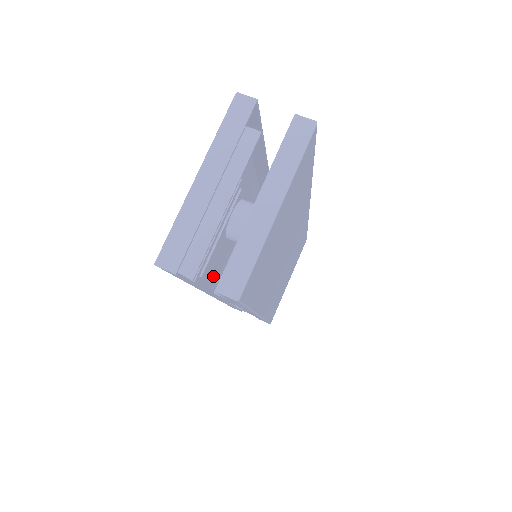
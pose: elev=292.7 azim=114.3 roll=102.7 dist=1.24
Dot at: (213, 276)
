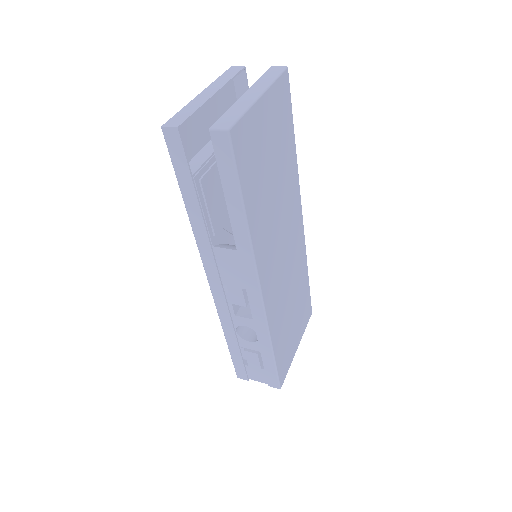
Dot at: (212, 209)
